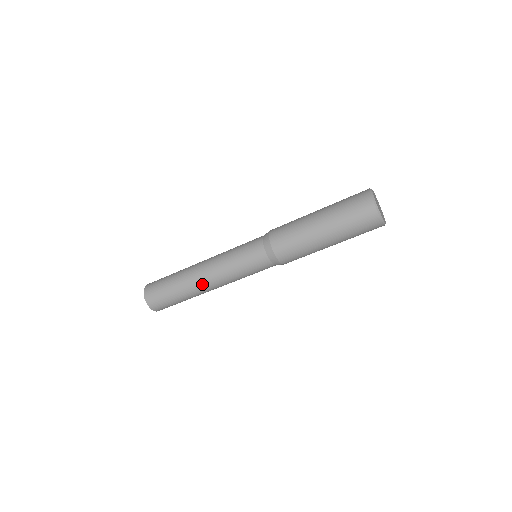
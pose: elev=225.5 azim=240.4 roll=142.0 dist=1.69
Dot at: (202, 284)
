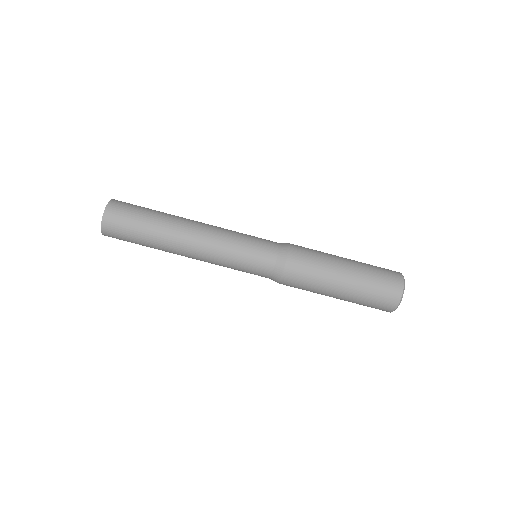
Dot at: (189, 228)
